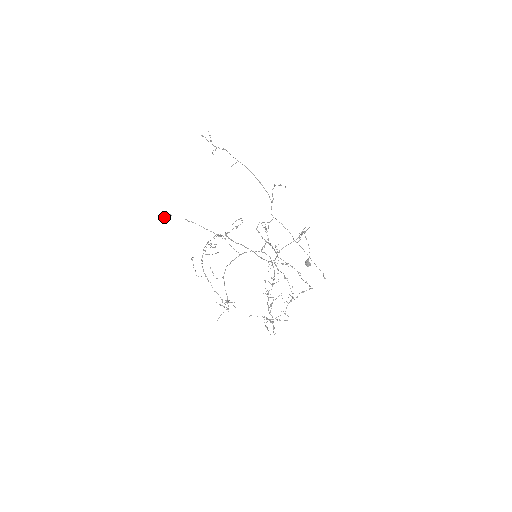
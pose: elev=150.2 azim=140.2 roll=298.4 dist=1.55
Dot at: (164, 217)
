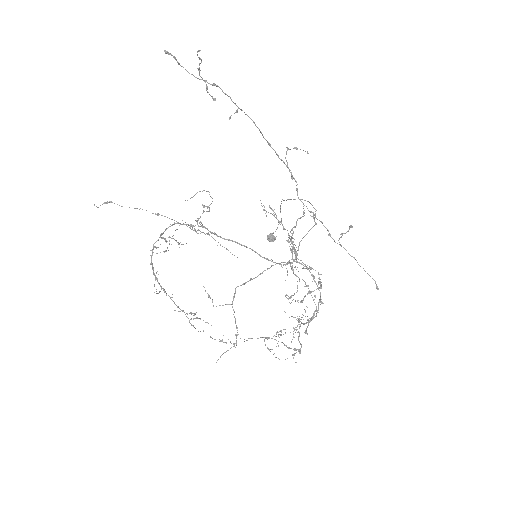
Dot at: occluded
